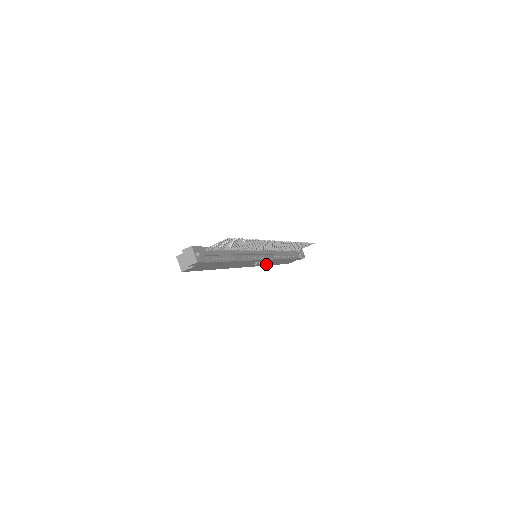
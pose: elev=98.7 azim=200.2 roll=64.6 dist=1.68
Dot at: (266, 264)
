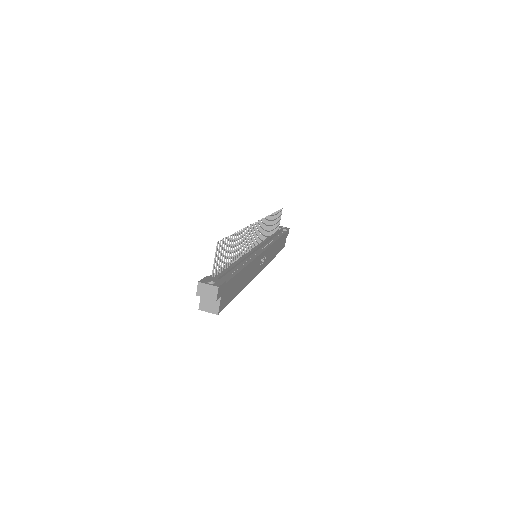
Dot at: (270, 258)
